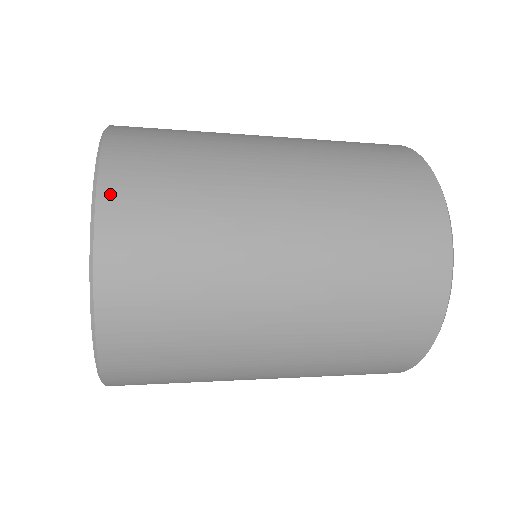
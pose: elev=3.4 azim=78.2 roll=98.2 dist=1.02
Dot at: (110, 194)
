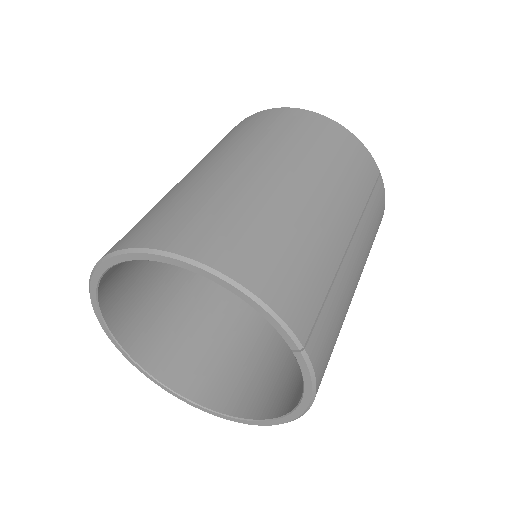
Dot at: occluded
